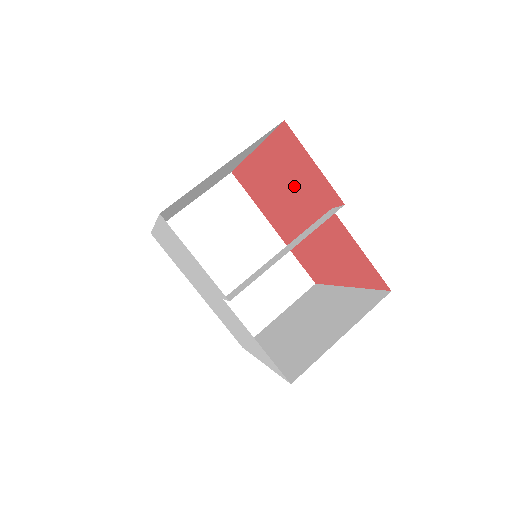
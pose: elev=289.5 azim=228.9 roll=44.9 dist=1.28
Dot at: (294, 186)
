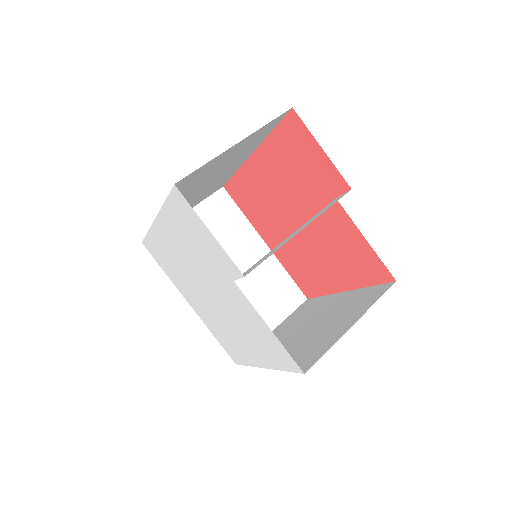
Dot at: (295, 183)
